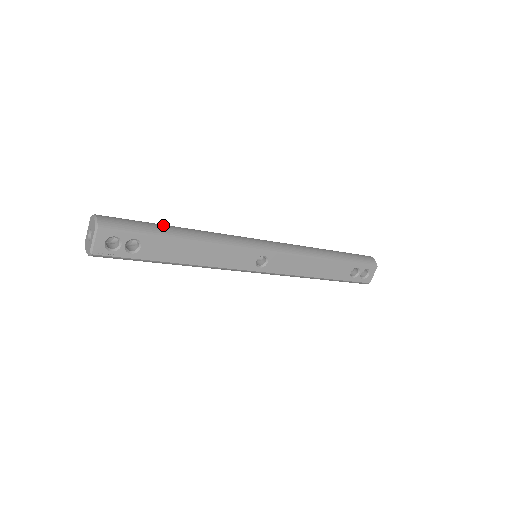
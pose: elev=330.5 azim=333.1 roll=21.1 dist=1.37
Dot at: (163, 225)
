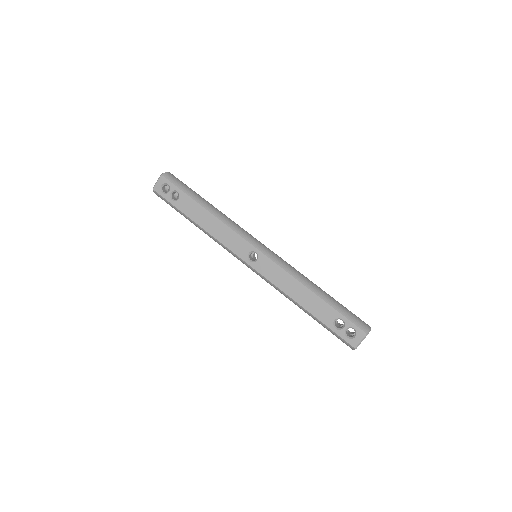
Dot at: occluded
